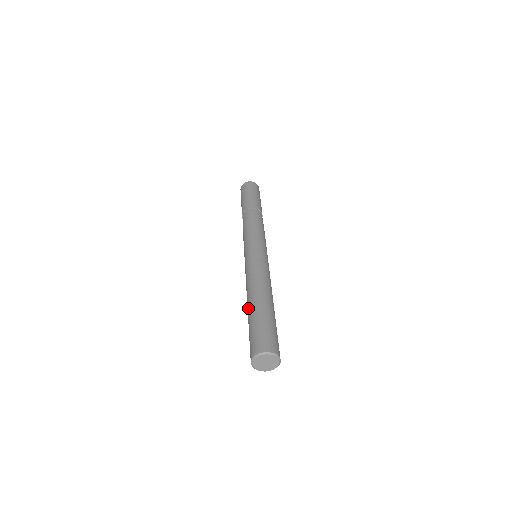
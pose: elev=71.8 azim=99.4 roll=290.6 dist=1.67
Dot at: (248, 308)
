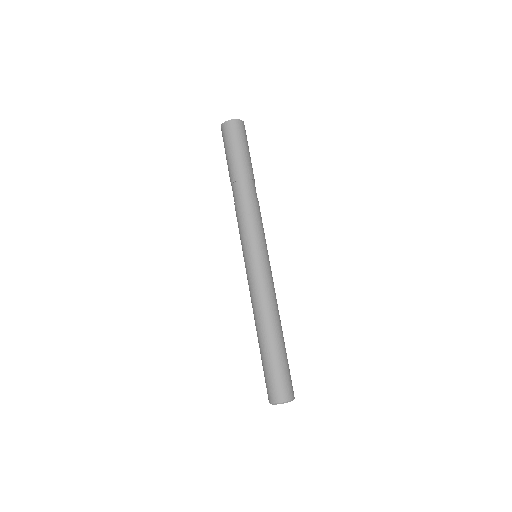
Dot at: (258, 341)
